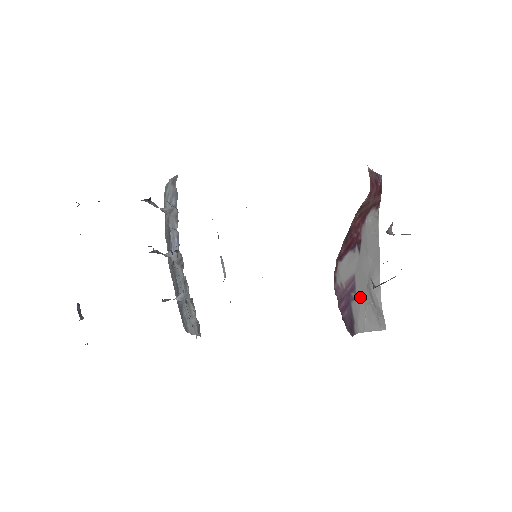
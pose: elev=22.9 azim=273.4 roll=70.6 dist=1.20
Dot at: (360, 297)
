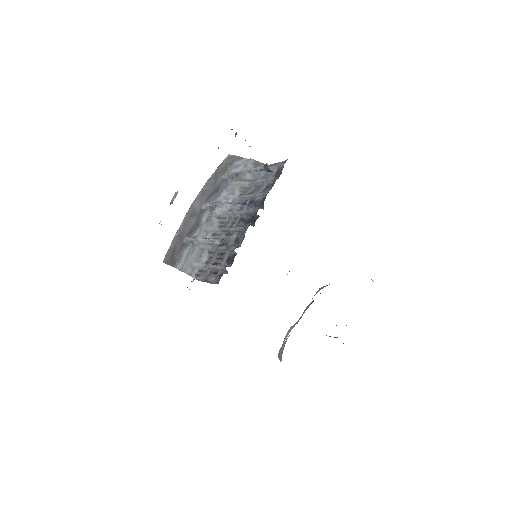
Dot at: occluded
